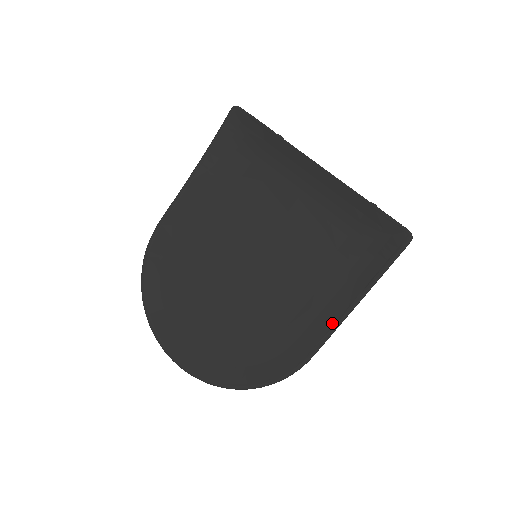
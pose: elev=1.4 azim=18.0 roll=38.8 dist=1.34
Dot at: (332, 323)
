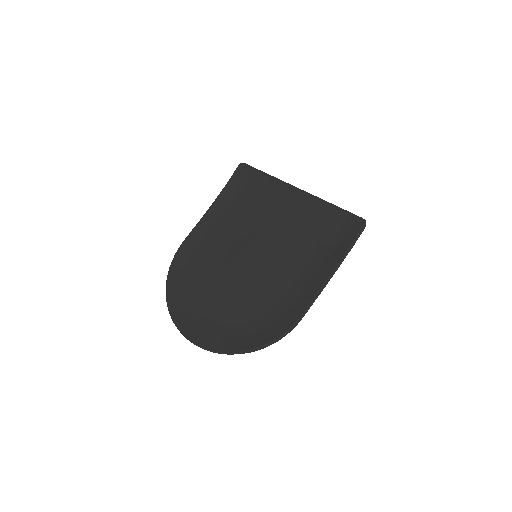
Dot at: (315, 290)
